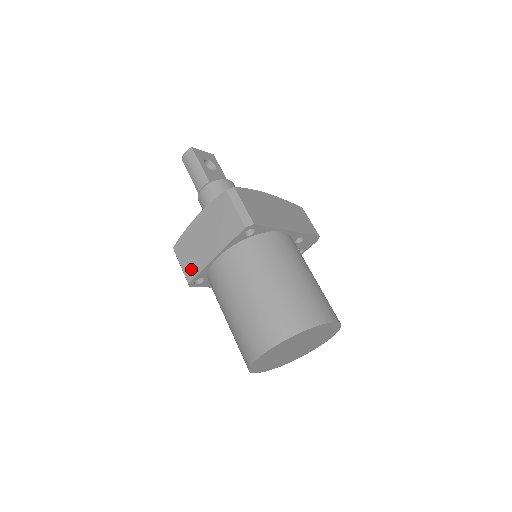
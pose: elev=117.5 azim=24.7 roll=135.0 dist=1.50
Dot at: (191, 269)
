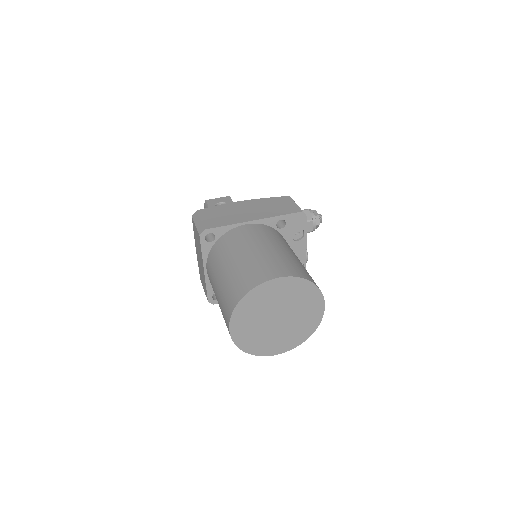
Dot at: (205, 289)
